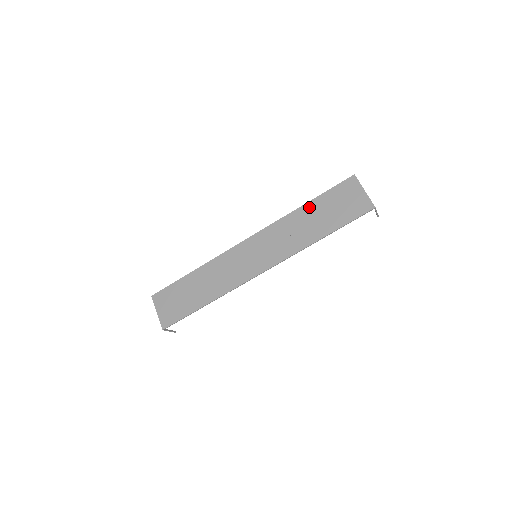
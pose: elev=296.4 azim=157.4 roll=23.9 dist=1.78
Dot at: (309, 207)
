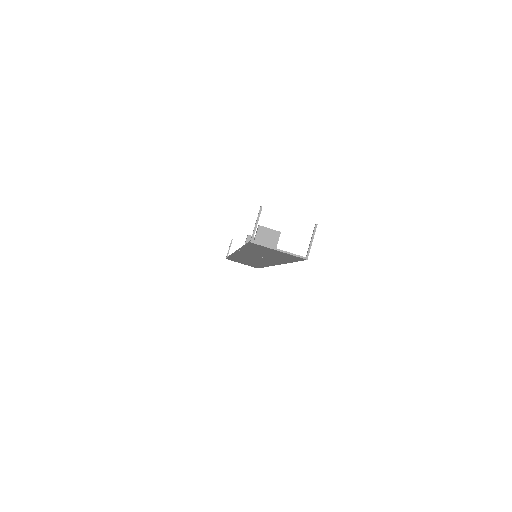
Dot at: occluded
